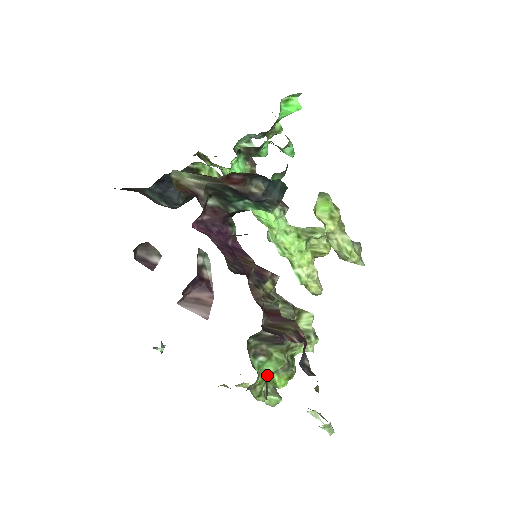
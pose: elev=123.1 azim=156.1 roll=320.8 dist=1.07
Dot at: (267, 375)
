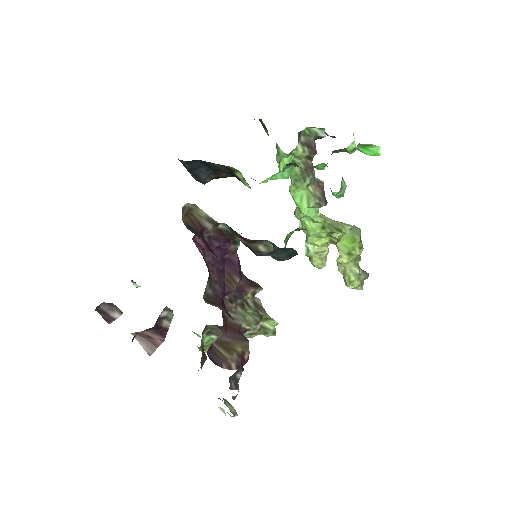
Dot at: occluded
